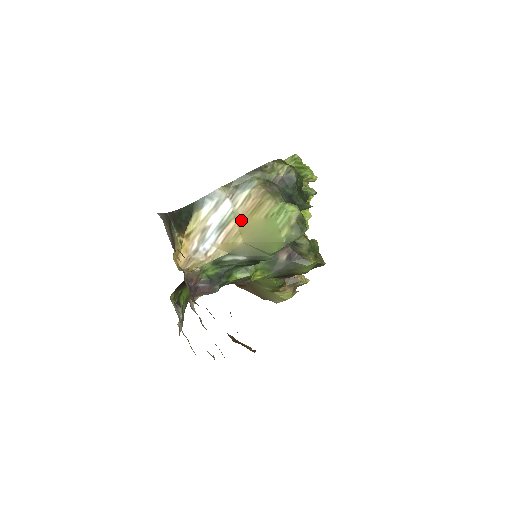
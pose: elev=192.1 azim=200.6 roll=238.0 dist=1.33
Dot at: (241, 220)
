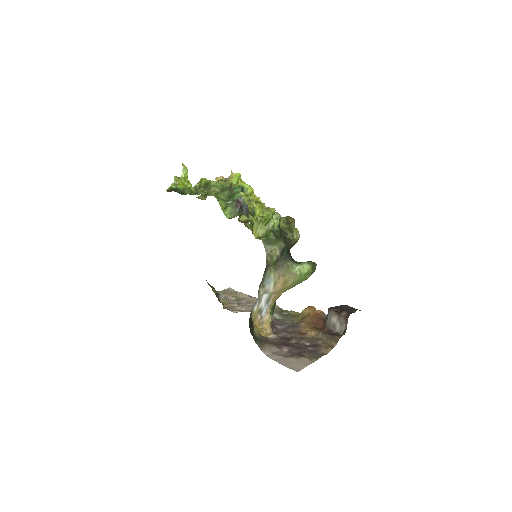
Dot at: (278, 292)
